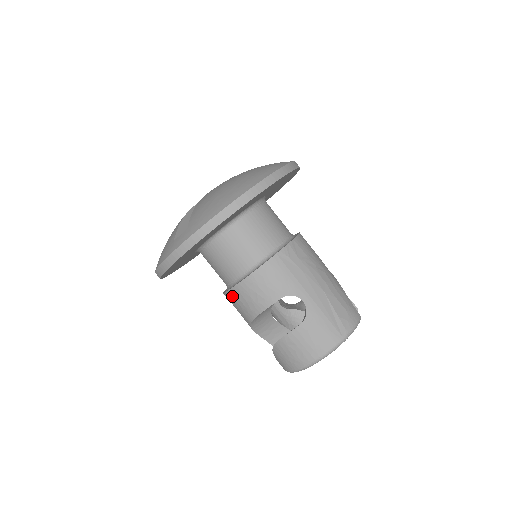
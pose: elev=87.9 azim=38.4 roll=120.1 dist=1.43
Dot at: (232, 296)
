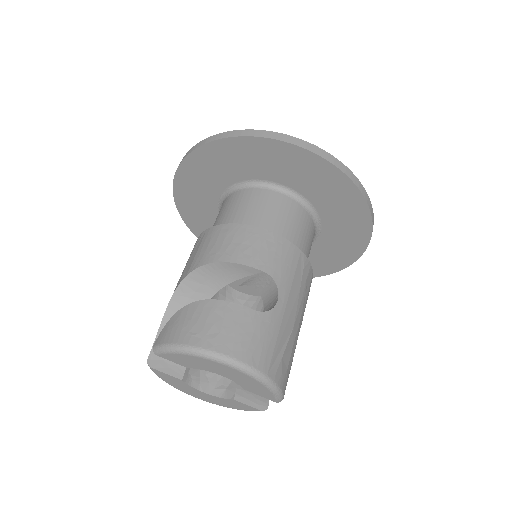
Dot at: (220, 231)
